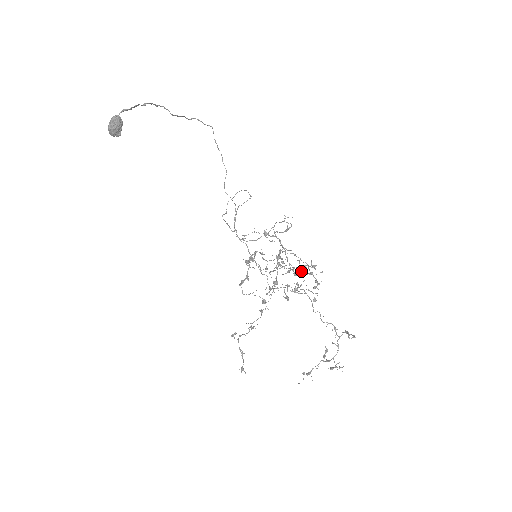
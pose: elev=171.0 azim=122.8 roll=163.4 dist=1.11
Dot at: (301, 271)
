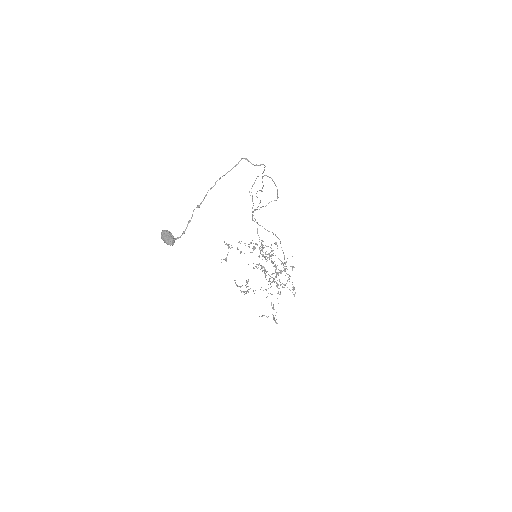
Dot at: occluded
